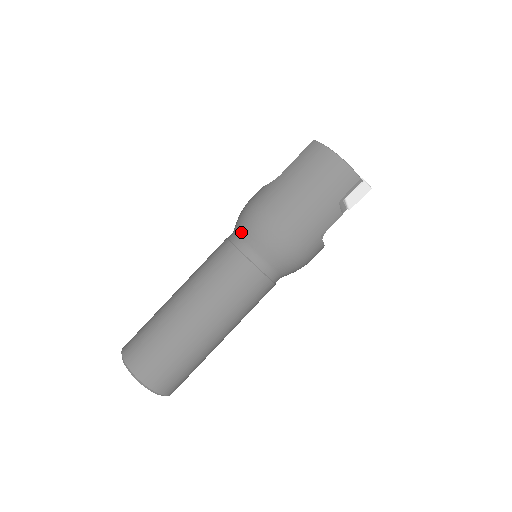
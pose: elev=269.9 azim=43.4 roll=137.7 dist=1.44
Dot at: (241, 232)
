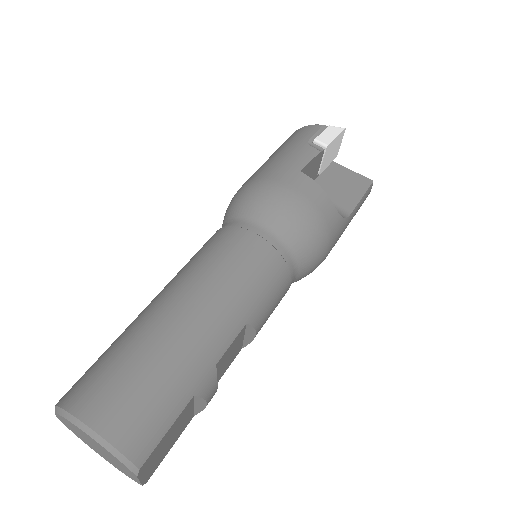
Dot at: occluded
